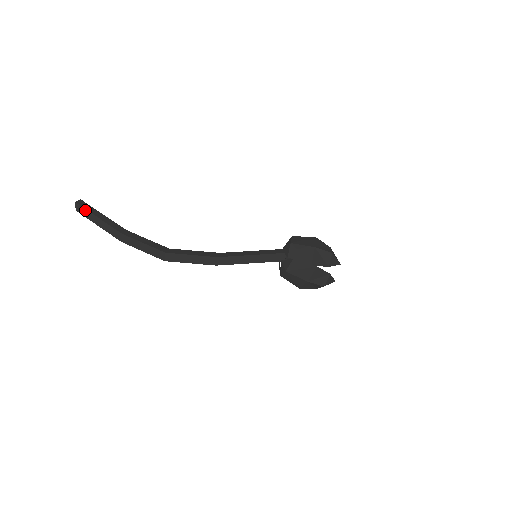
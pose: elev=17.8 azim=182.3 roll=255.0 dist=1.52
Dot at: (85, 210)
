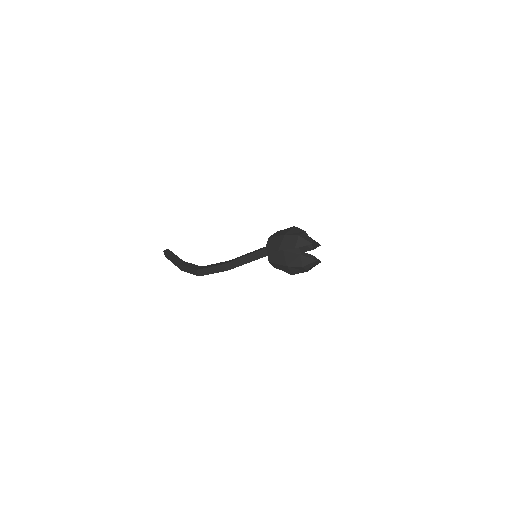
Dot at: (166, 255)
